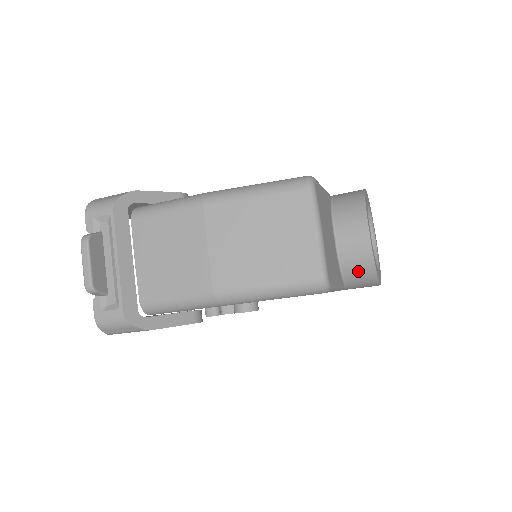
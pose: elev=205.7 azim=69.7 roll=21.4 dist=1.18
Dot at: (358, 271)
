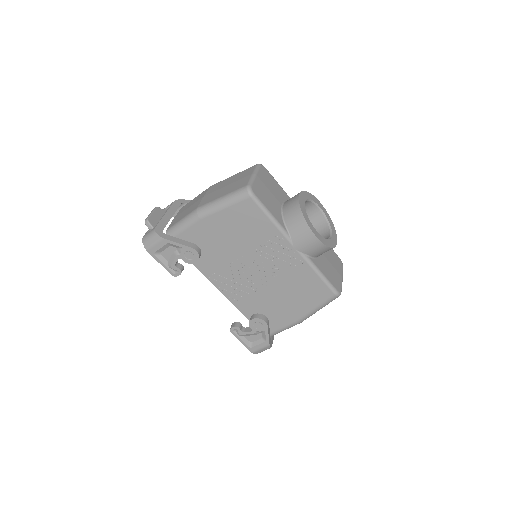
Dot at: (293, 218)
